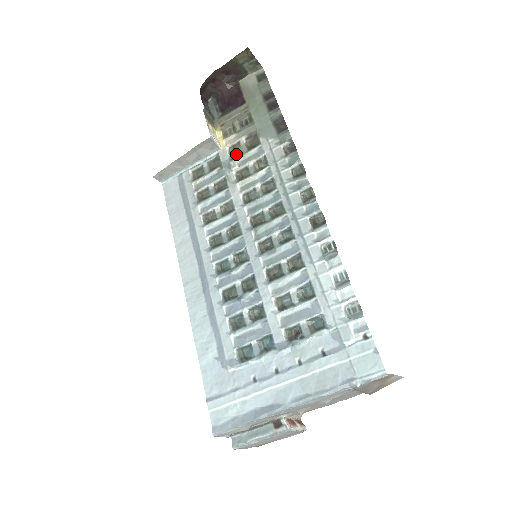
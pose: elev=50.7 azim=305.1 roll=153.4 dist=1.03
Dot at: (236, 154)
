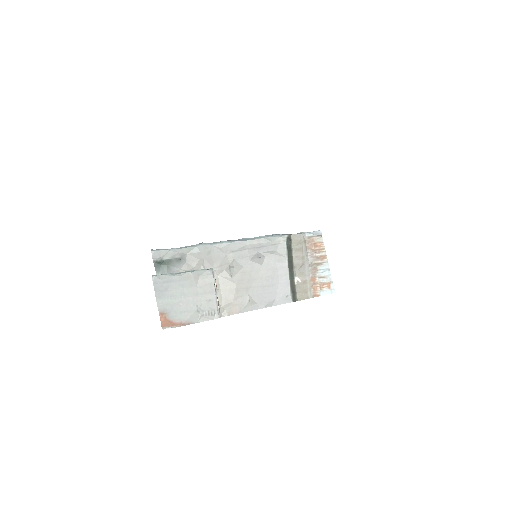
Dot at: occluded
